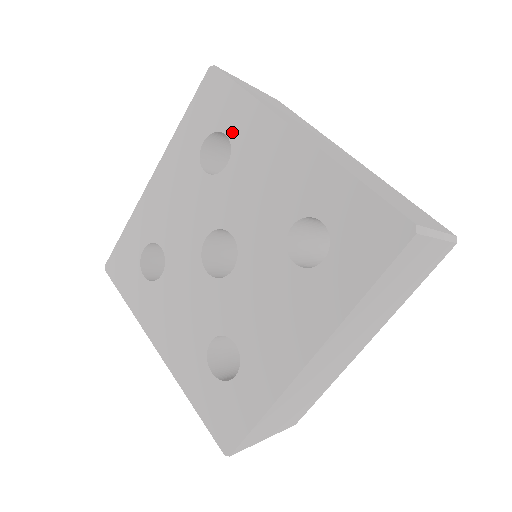
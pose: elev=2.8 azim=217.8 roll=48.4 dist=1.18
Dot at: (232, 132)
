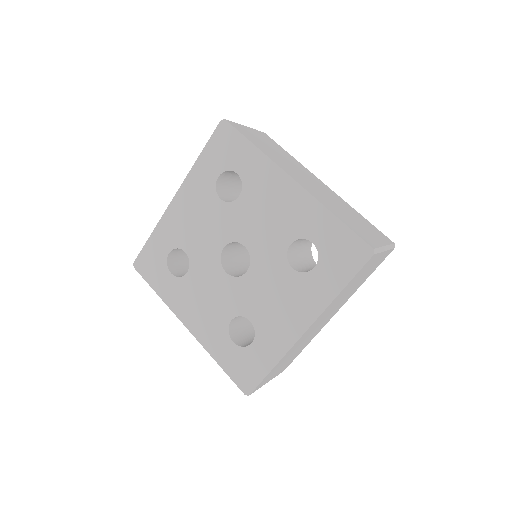
Dot at: (242, 173)
